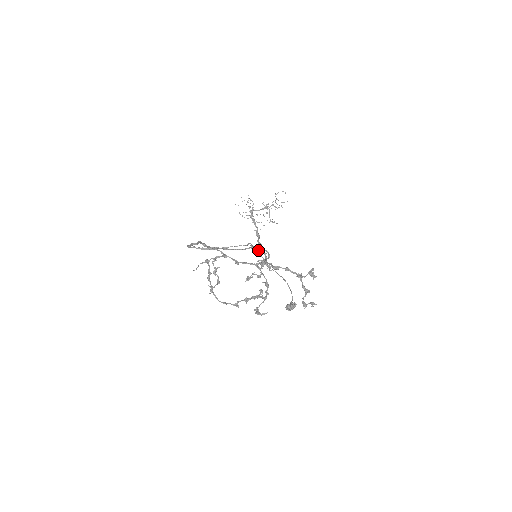
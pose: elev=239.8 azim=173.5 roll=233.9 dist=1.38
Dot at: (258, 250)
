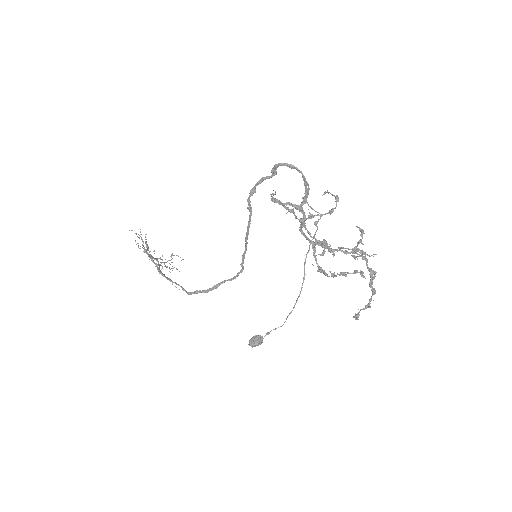
Dot at: (315, 233)
